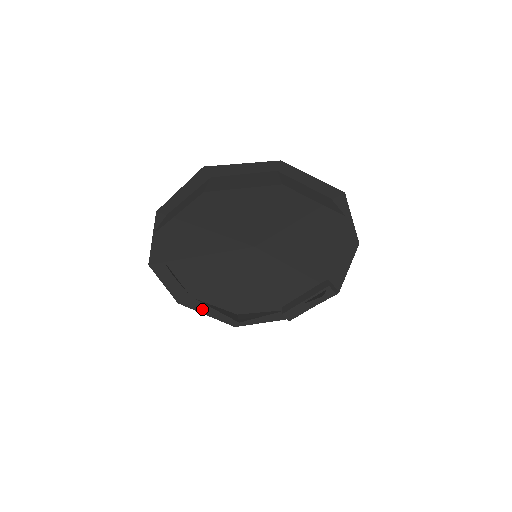
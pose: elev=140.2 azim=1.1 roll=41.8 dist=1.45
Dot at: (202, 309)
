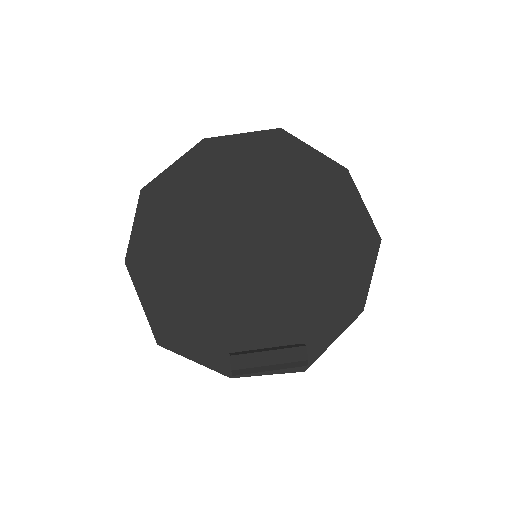
Dot at: (143, 290)
